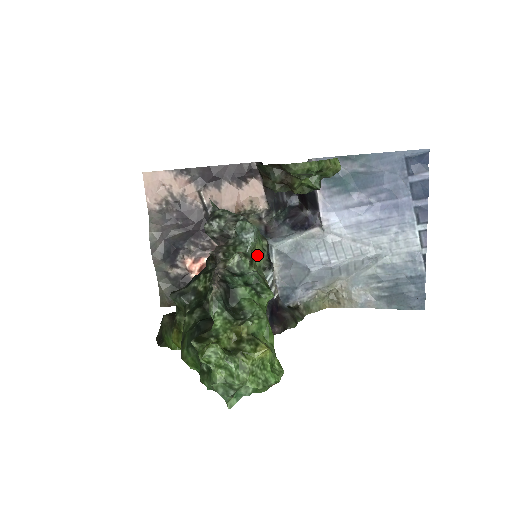
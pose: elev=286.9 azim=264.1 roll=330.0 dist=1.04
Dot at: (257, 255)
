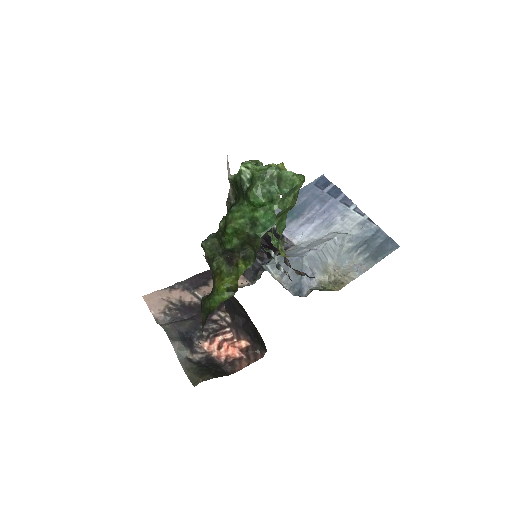
Dot at: occluded
